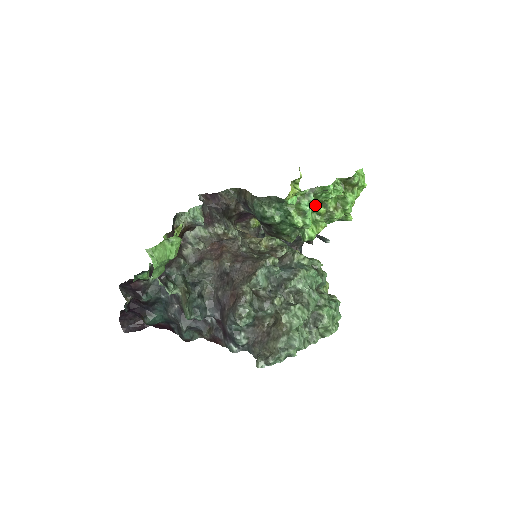
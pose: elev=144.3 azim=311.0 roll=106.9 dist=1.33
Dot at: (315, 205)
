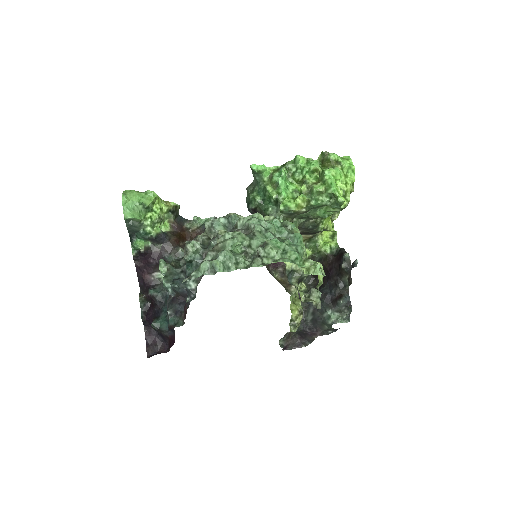
Dot at: (296, 186)
